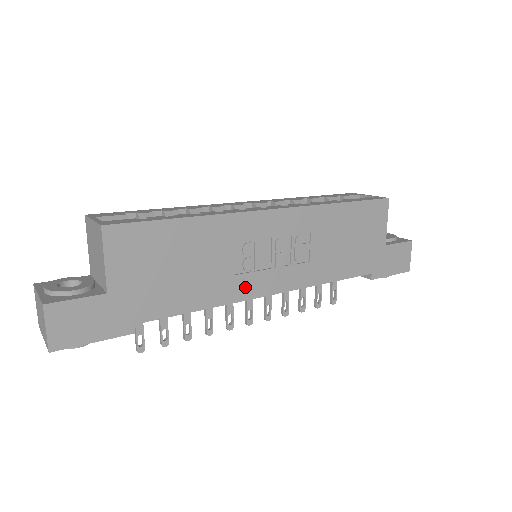
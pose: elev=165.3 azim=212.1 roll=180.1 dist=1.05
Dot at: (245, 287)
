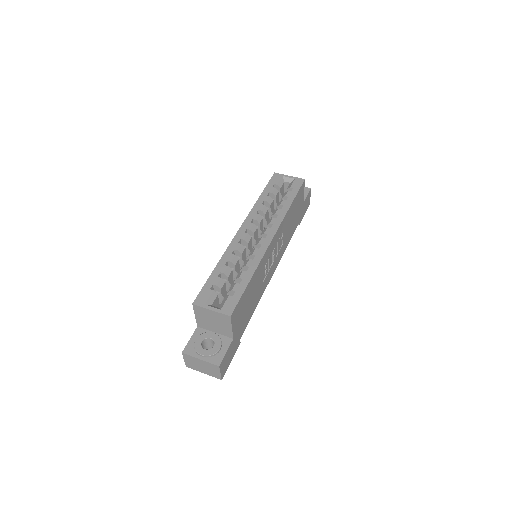
Dot at: (266, 282)
